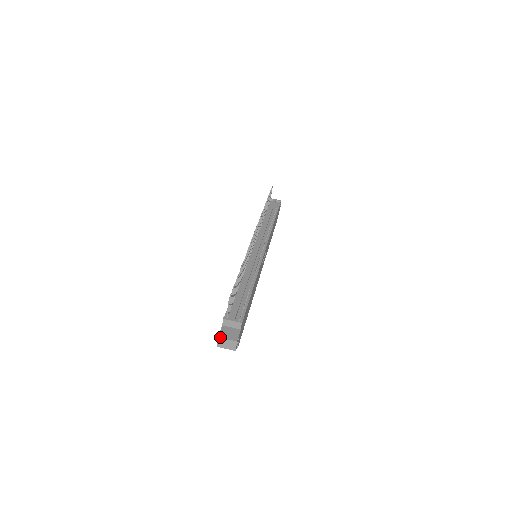
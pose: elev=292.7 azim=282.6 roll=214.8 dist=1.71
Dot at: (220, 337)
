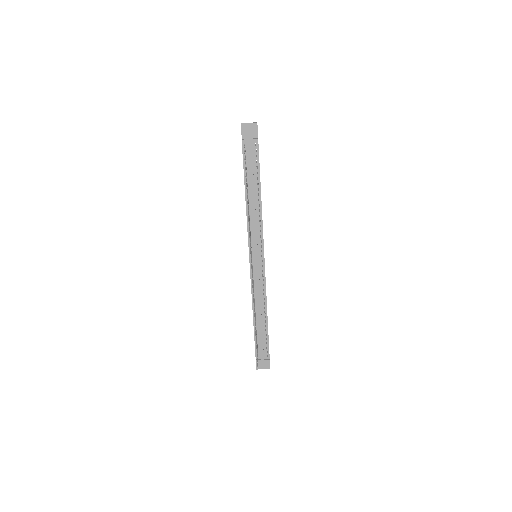
Dot at: occluded
